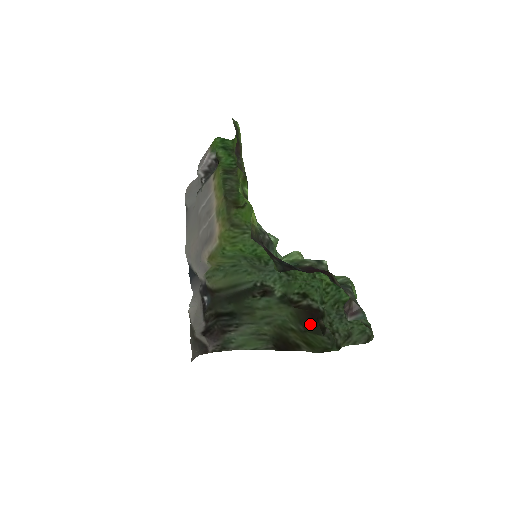
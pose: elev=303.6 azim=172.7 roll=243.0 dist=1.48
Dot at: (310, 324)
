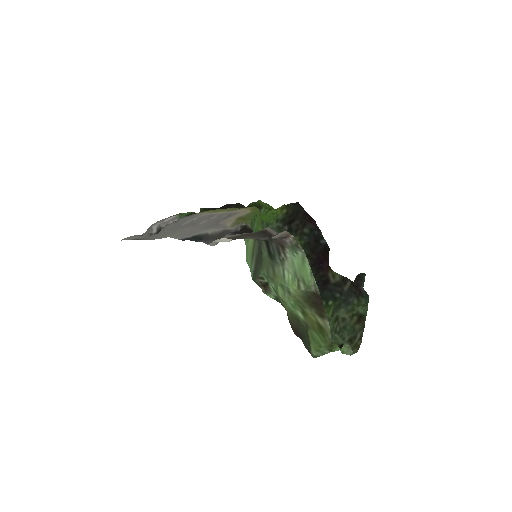
Dot at: (302, 332)
